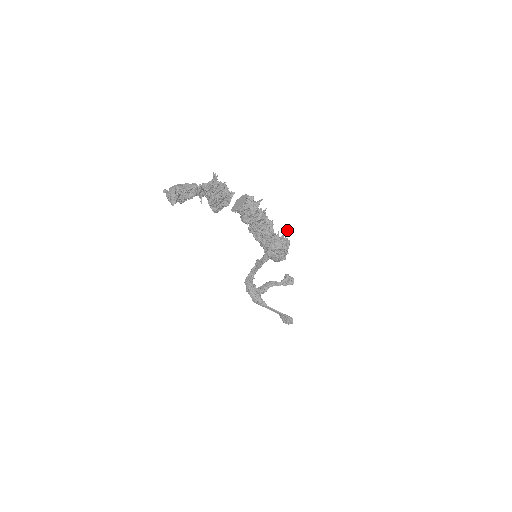
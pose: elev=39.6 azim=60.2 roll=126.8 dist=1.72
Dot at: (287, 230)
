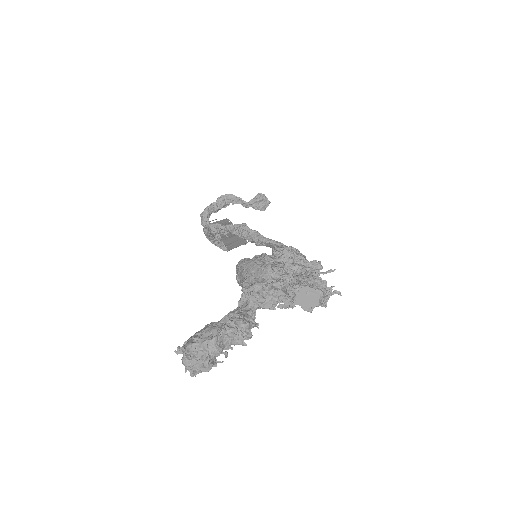
Dot at: (332, 271)
